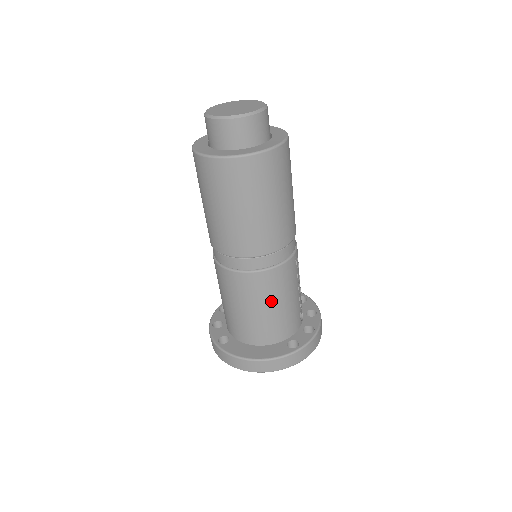
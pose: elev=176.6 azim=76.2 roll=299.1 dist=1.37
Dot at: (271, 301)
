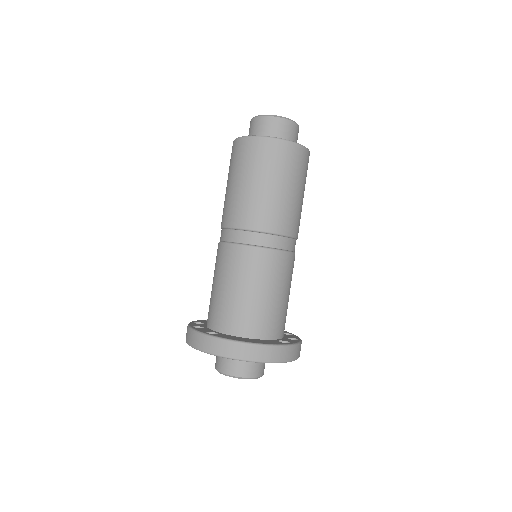
Dot at: (275, 286)
